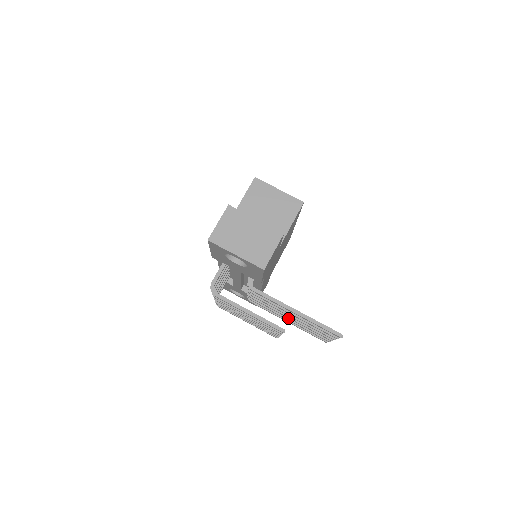
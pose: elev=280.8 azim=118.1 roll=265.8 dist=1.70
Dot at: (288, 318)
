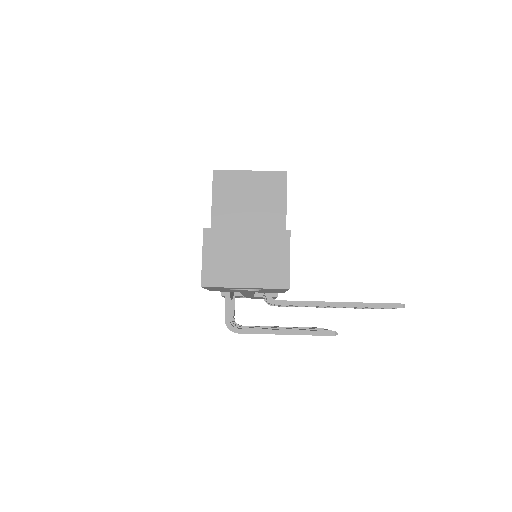
Dot at: occluded
